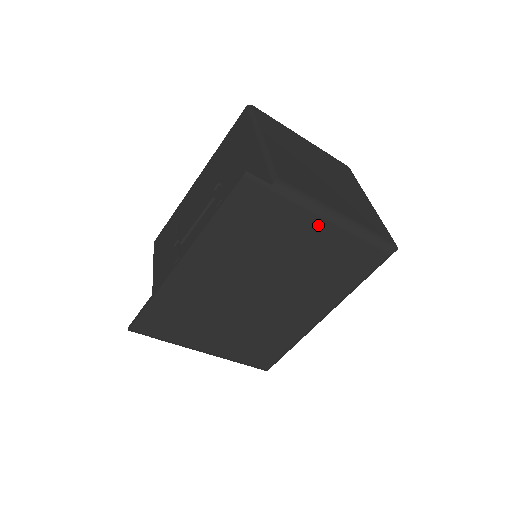
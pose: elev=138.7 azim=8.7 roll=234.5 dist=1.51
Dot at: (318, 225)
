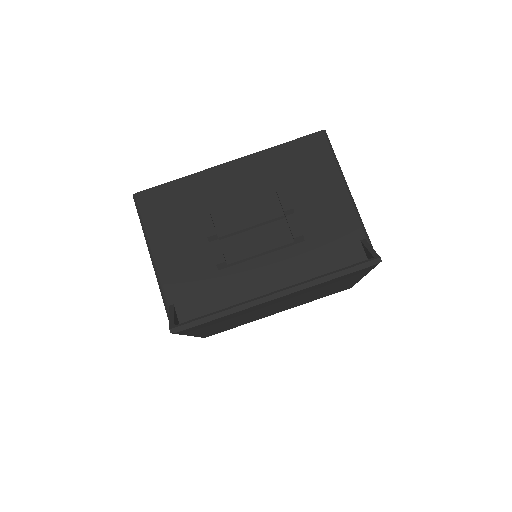
Dot at: (356, 280)
